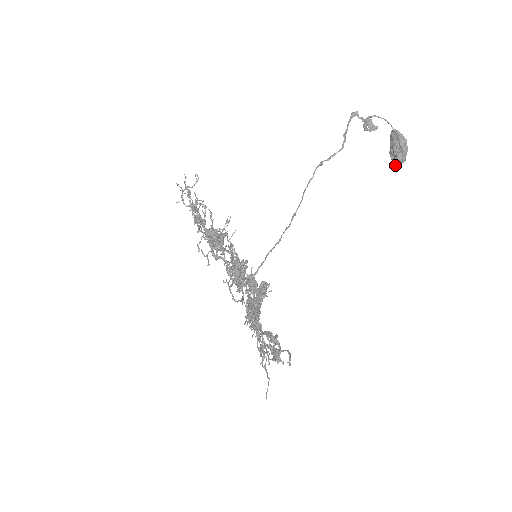
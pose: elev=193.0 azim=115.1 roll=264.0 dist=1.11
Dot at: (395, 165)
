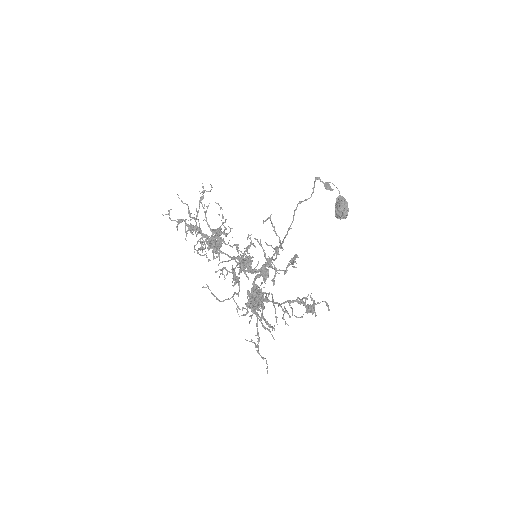
Dot at: (340, 219)
